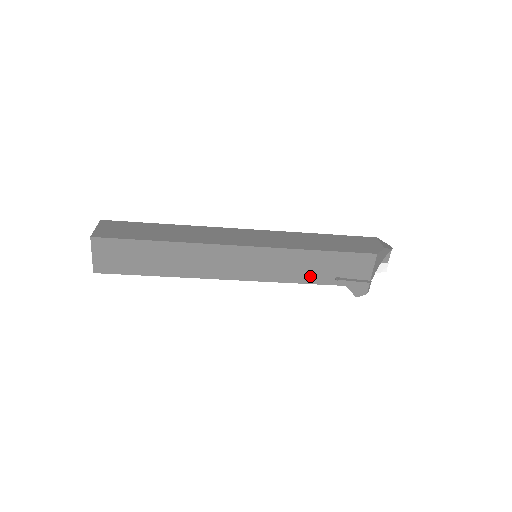
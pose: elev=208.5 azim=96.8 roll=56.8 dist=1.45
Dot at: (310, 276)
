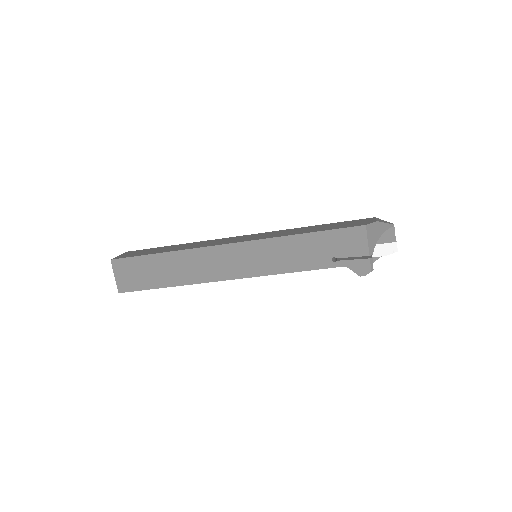
Dot at: (306, 262)
